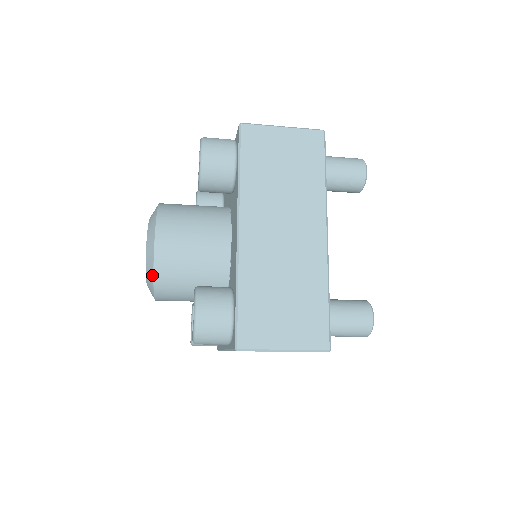
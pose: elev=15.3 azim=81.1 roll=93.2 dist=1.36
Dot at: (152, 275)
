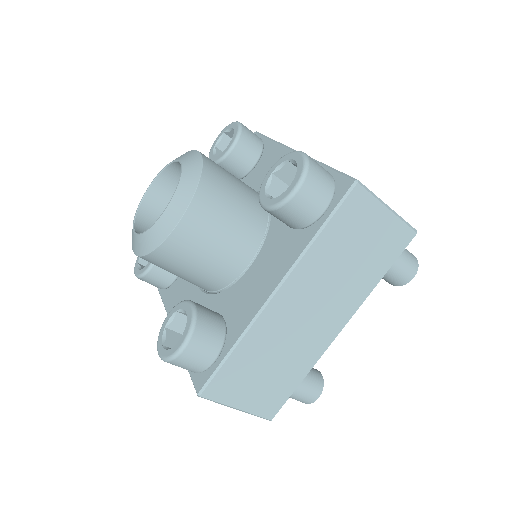
Dot at: (151, 249)
